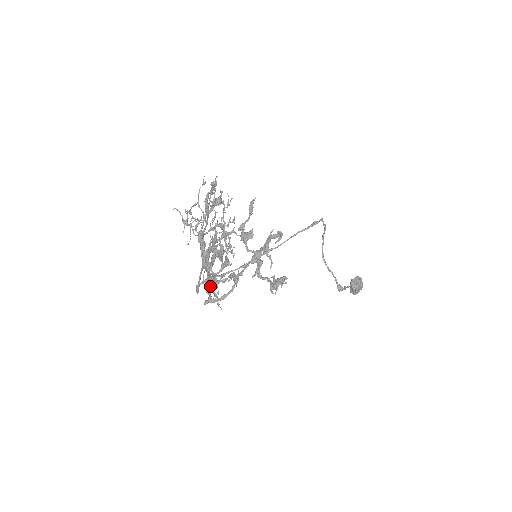
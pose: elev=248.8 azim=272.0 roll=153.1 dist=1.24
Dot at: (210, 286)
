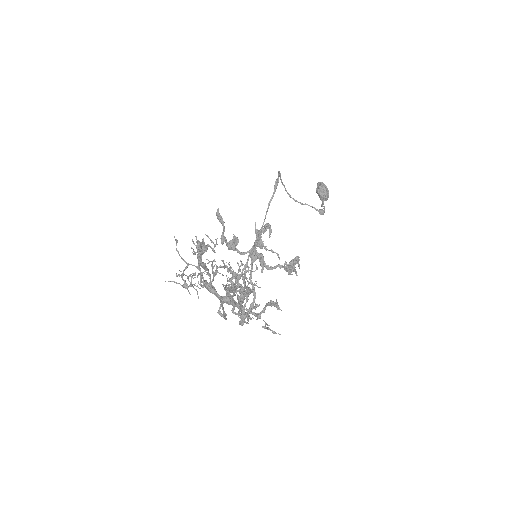
Dot at: occluded
